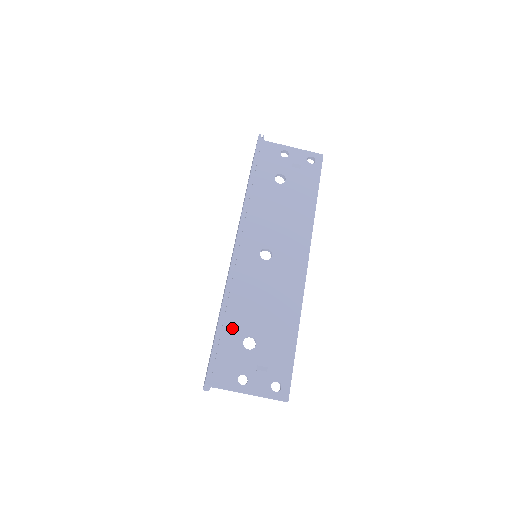
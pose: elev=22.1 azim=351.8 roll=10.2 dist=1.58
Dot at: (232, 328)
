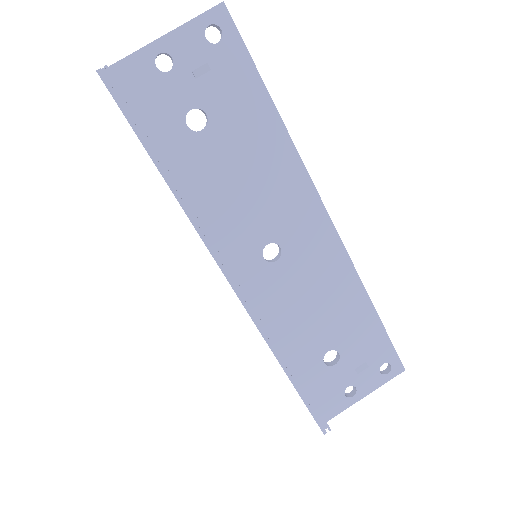
Dot at: (303, 362)
